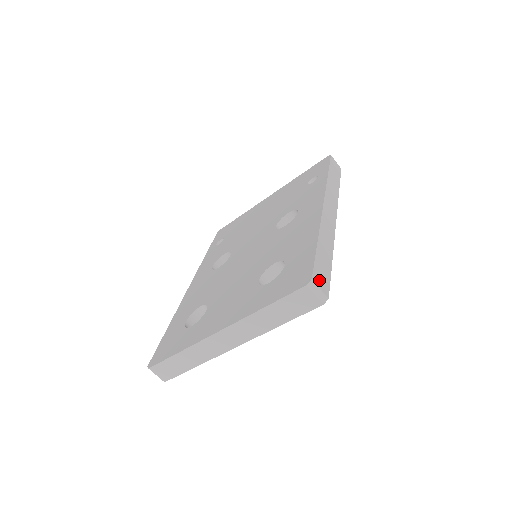
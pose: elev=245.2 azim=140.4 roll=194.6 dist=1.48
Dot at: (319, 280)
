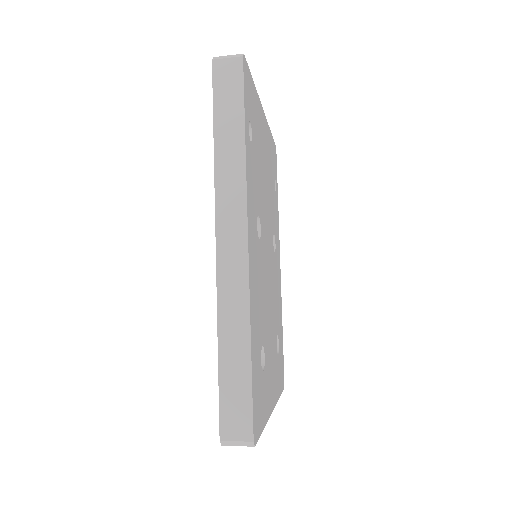
Dot at: (232, 427)
